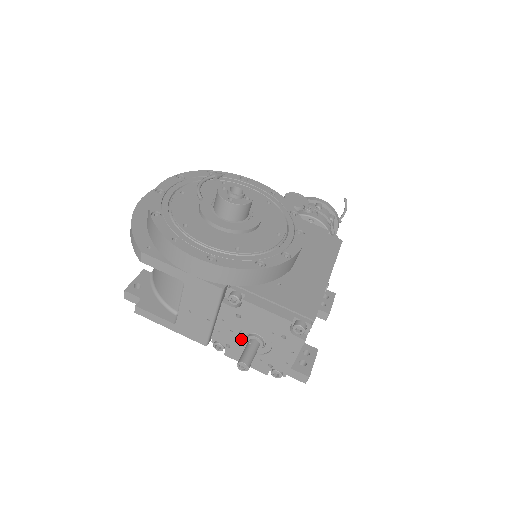
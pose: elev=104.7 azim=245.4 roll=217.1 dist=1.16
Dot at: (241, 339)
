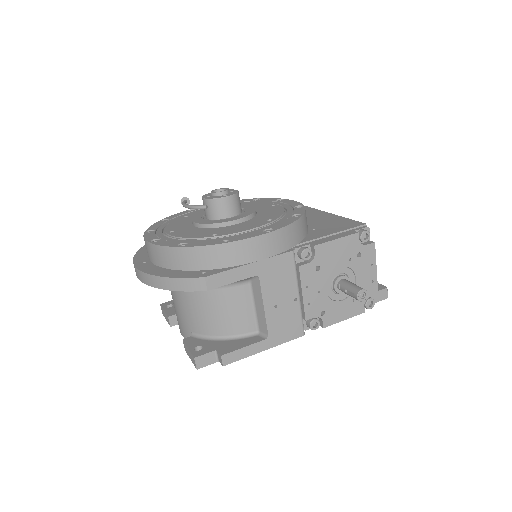
Dot at: (329, 294)
